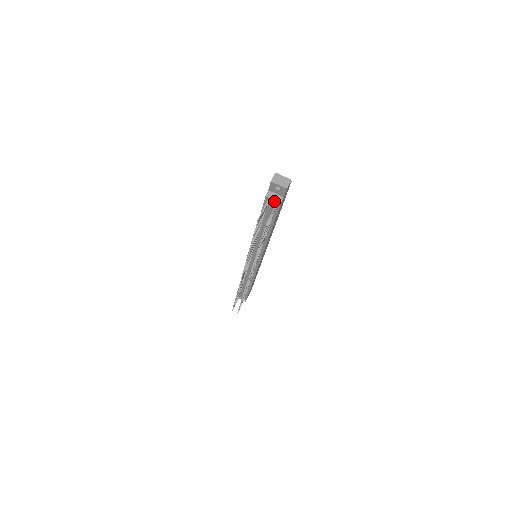
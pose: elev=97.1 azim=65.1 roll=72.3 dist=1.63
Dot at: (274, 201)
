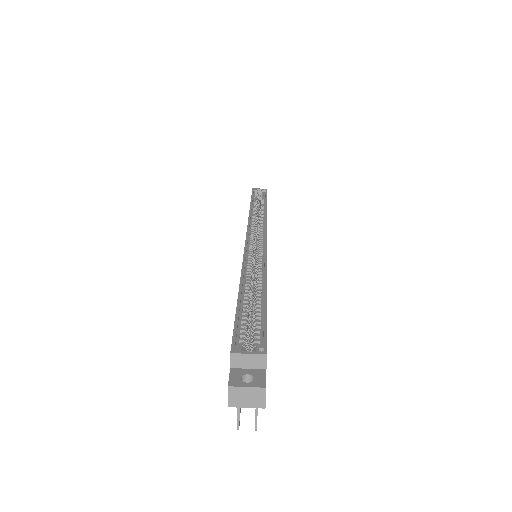
Dot at: occluded
